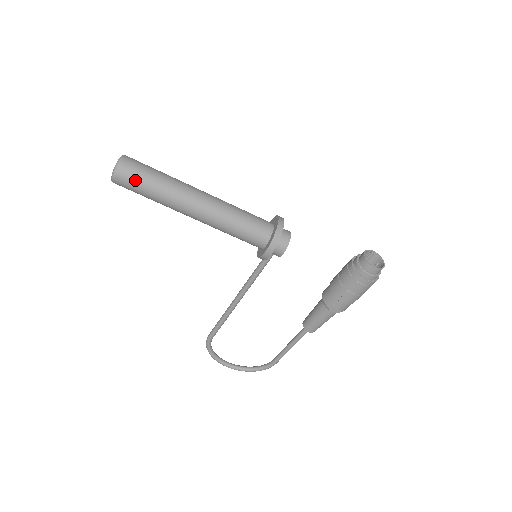
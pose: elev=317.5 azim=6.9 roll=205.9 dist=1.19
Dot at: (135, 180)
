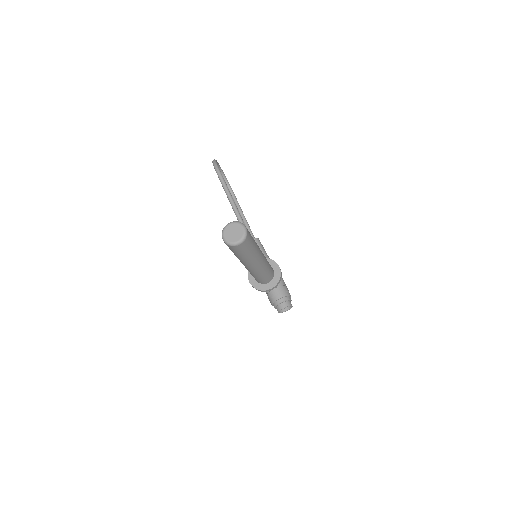
Dot at: (230, 249)
